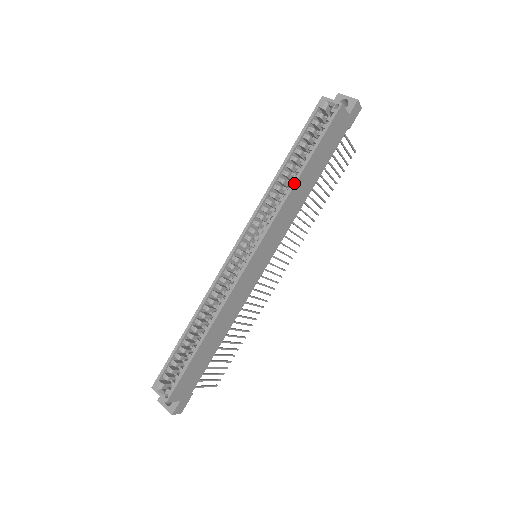
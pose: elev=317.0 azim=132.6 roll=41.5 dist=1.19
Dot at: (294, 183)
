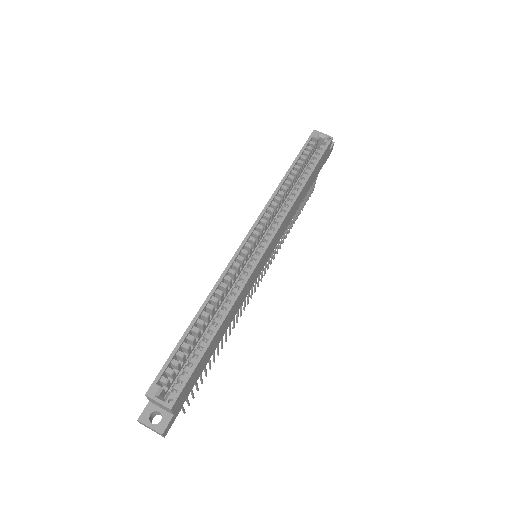
Dot at: (300, 190)
